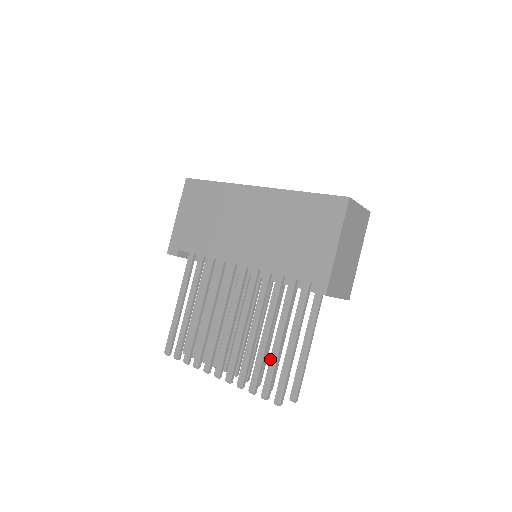
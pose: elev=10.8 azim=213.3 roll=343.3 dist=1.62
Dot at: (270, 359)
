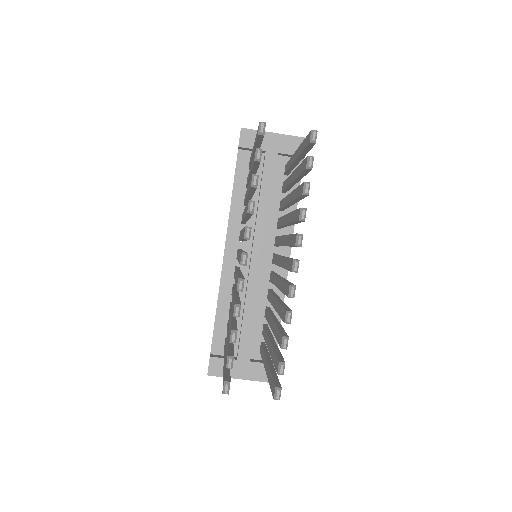
Dot at: (251, 171)
